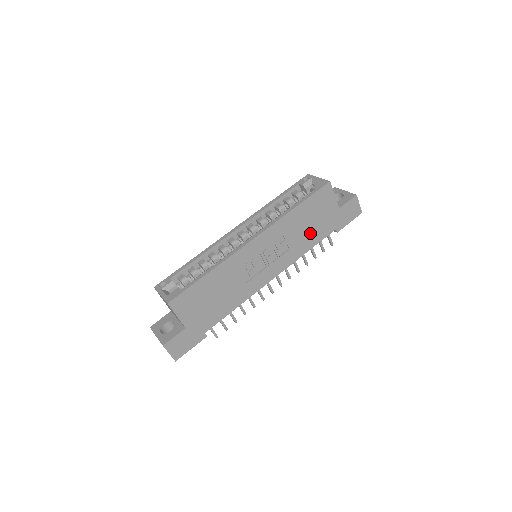
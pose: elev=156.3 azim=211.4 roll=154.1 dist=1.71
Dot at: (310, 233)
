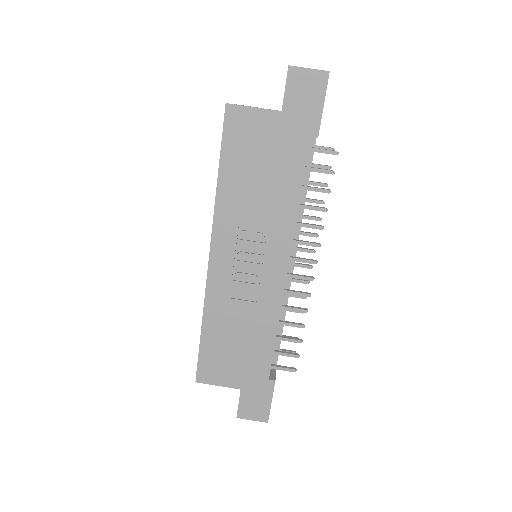
Dot at: (275, 181)
